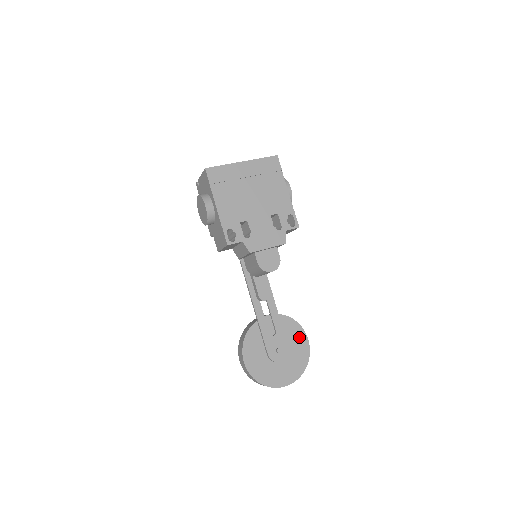
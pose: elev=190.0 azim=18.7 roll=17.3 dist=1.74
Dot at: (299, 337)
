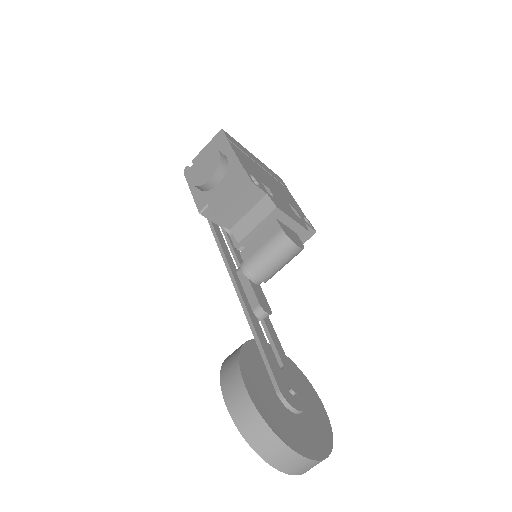
Dot at: (311, 395)
